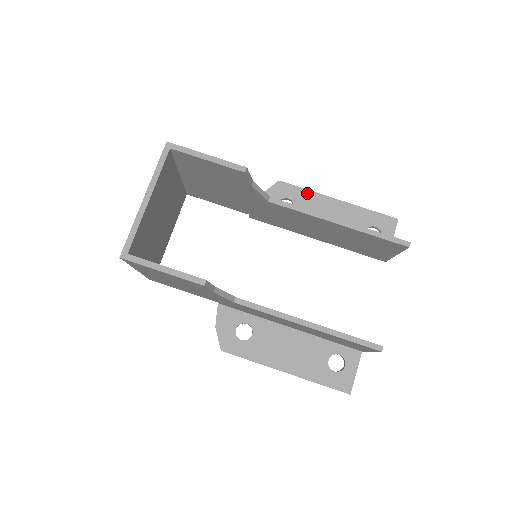
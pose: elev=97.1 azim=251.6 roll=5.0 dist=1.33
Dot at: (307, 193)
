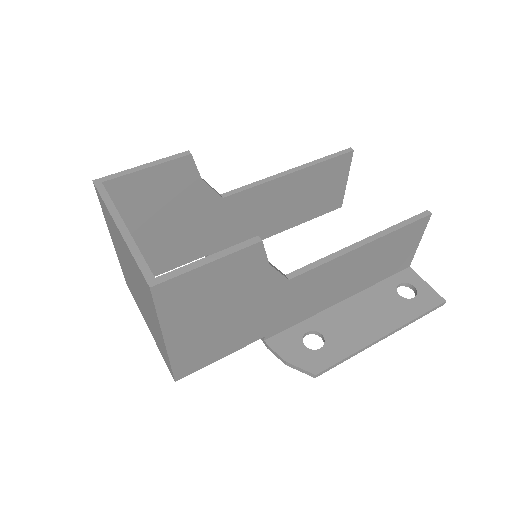
Dot at: occluded
